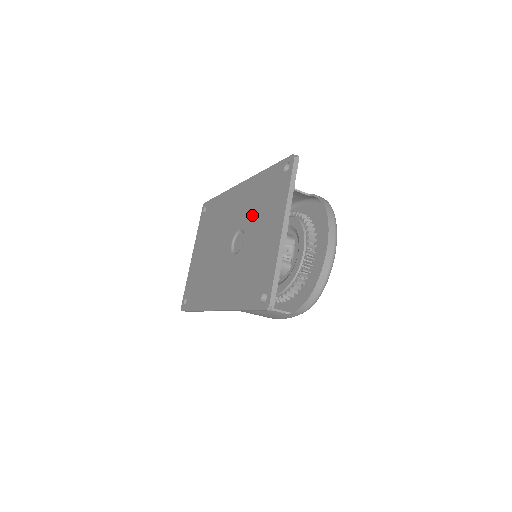
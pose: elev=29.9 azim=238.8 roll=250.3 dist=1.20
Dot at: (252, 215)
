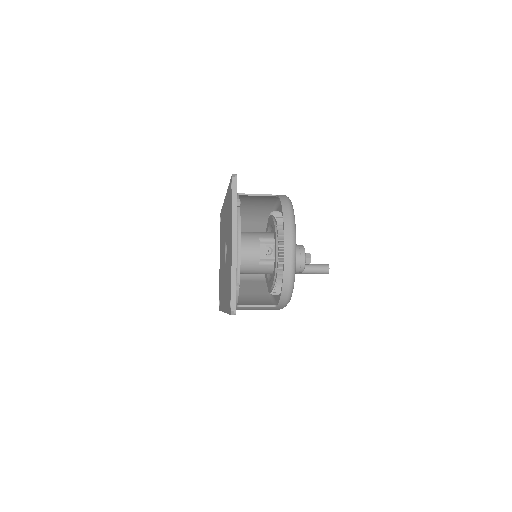
Dot at: (227, 229)
